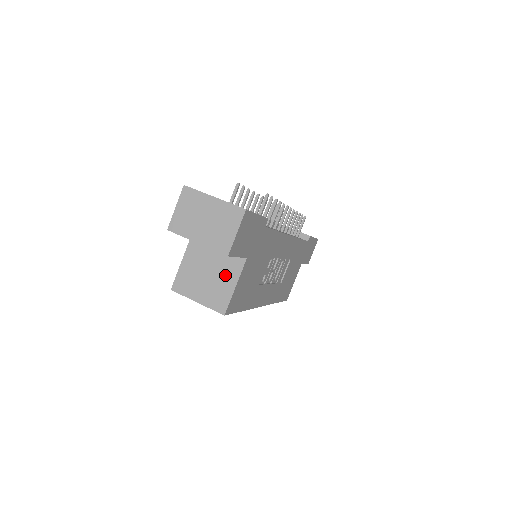
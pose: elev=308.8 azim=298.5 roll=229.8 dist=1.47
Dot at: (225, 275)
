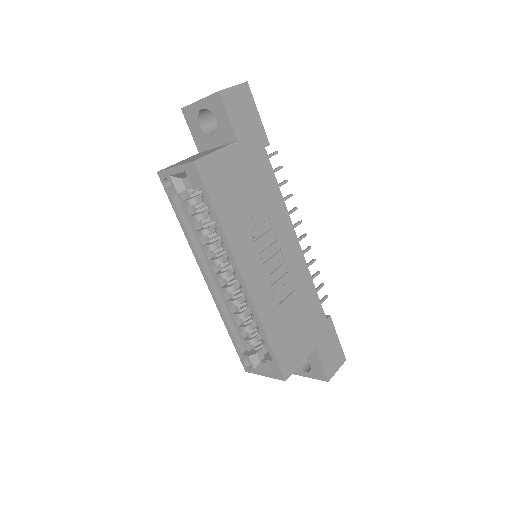
Dot at: occluded
